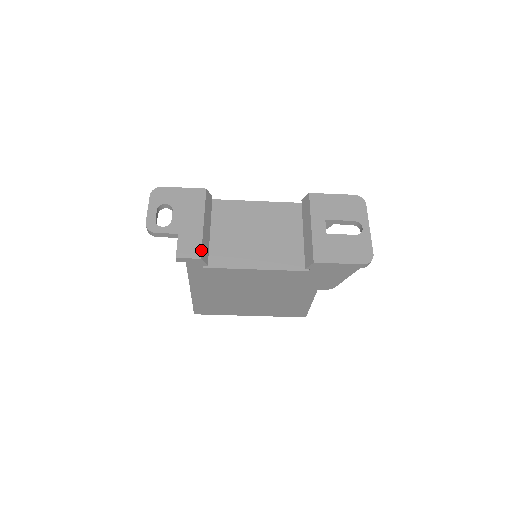
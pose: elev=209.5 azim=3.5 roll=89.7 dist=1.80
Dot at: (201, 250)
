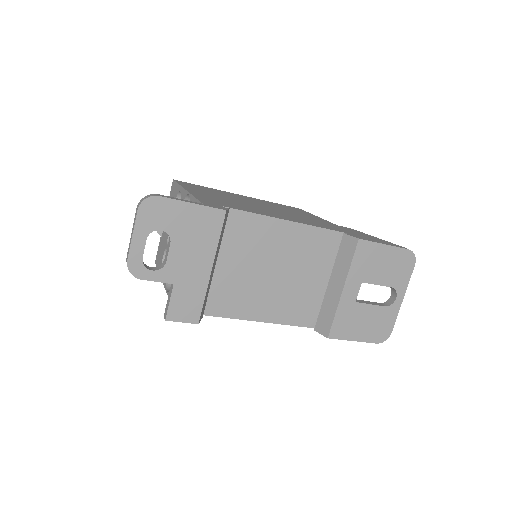
Dot at: (201, 312)
